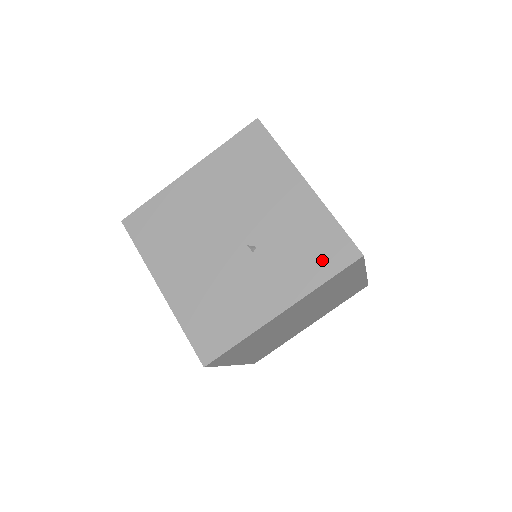
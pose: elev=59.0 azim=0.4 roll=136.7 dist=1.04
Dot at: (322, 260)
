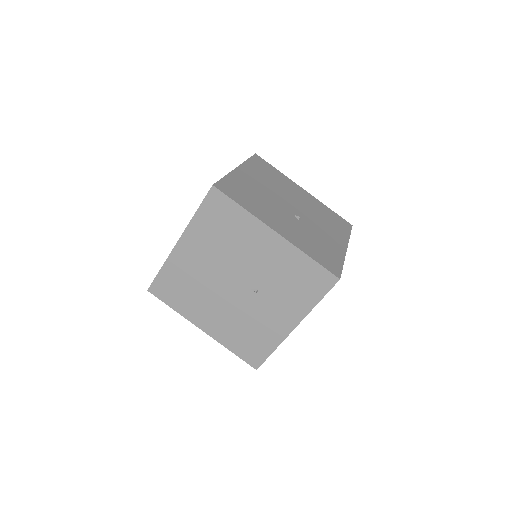
Dot at: (310, 289)
